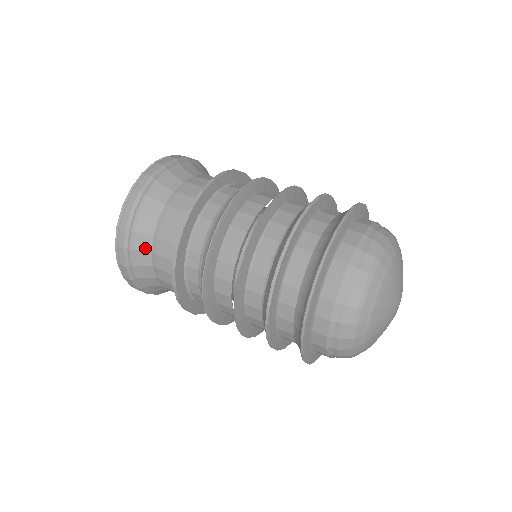
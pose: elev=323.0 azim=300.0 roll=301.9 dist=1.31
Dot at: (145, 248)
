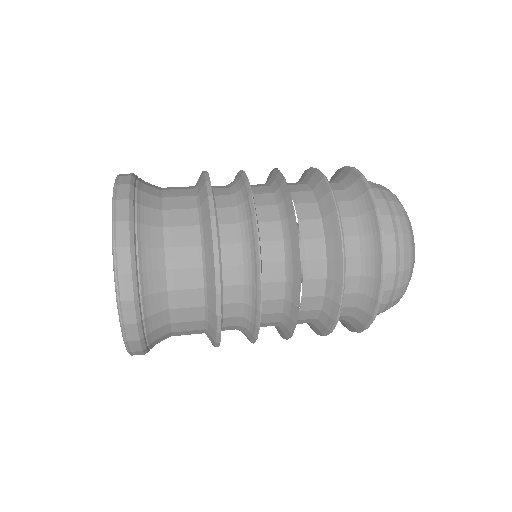
Dot at: (160, 308)
